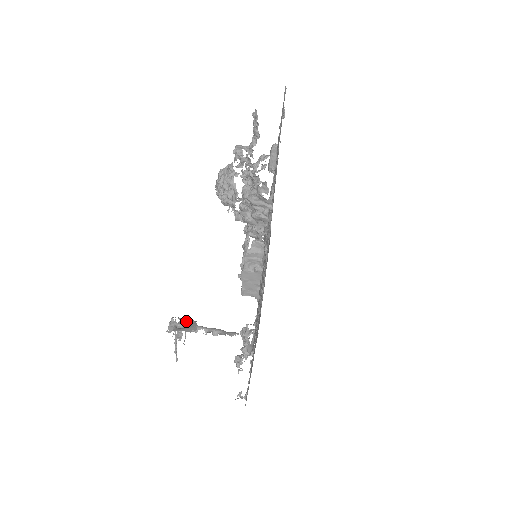
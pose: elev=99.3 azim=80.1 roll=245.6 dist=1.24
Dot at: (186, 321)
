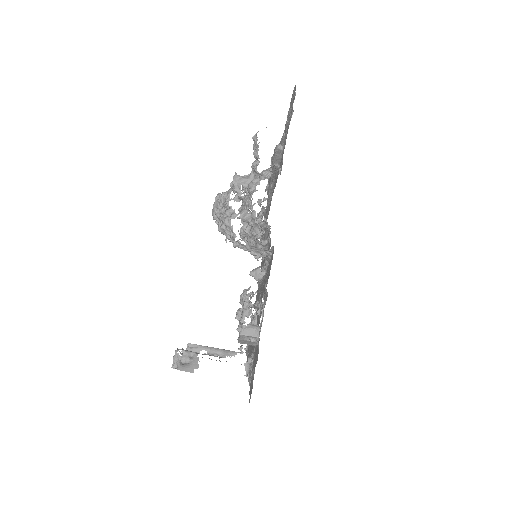
Dot at: (189, 354)
